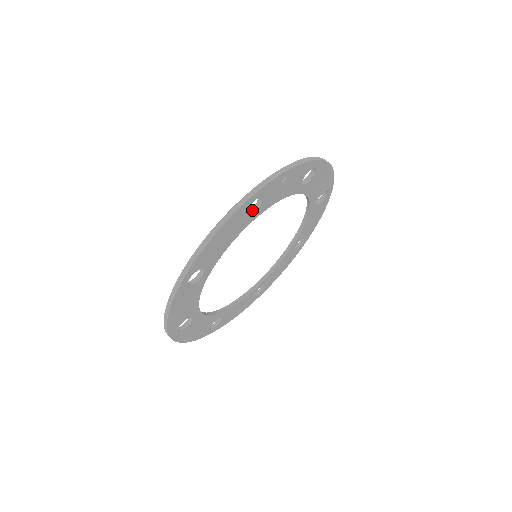
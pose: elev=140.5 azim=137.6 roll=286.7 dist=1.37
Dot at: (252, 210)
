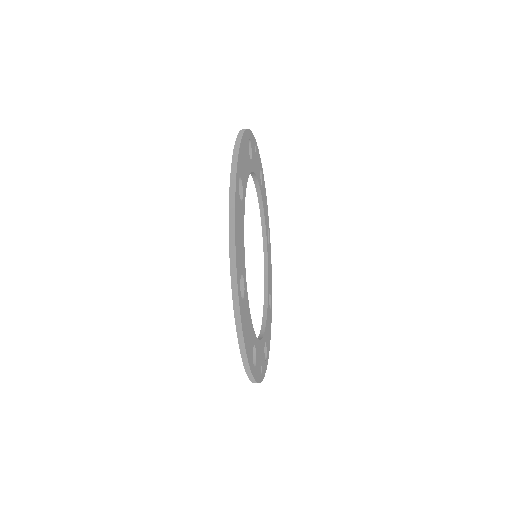
Dot at: occluded
